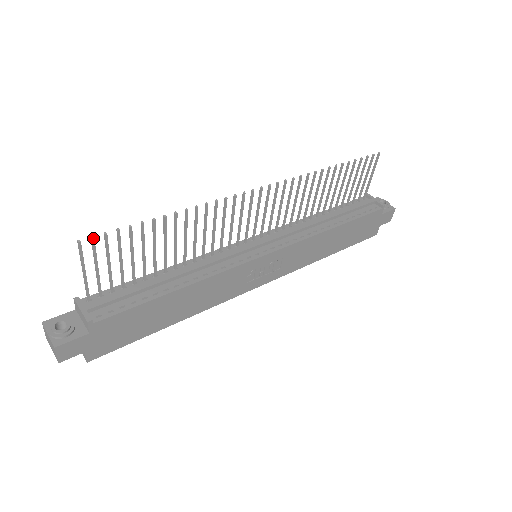
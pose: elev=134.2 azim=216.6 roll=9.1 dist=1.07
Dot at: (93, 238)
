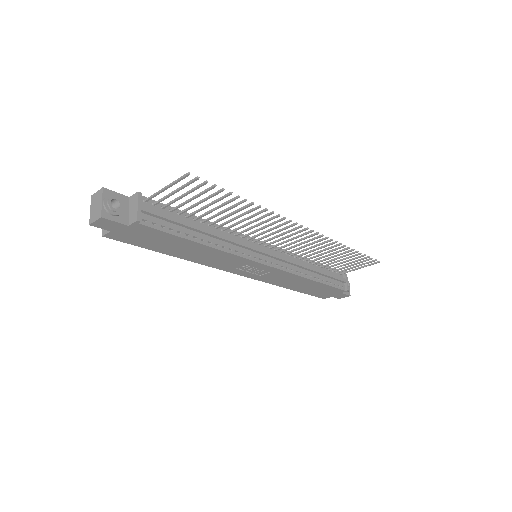
Dot at: (198, 178)
